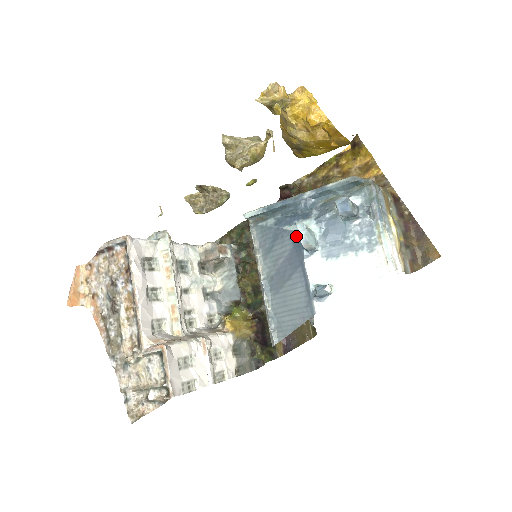
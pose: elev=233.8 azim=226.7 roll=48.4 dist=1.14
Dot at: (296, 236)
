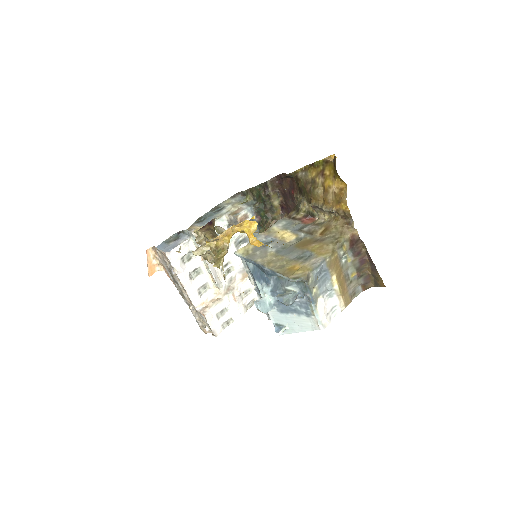
Dot at: (261, 296)
